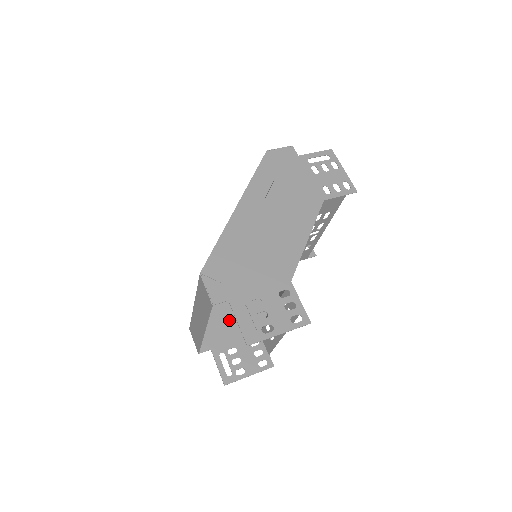
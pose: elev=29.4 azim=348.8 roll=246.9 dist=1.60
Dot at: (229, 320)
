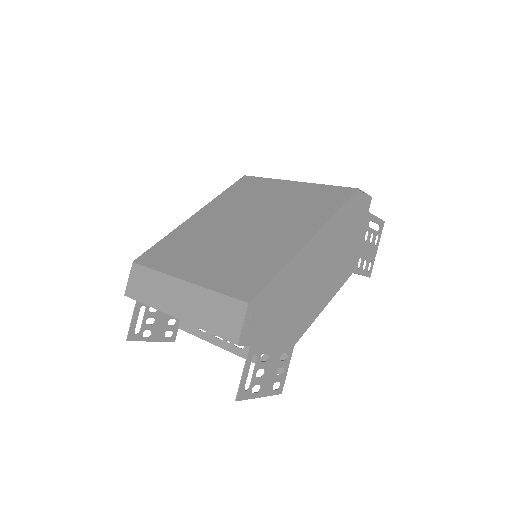
Dot at: occluded
